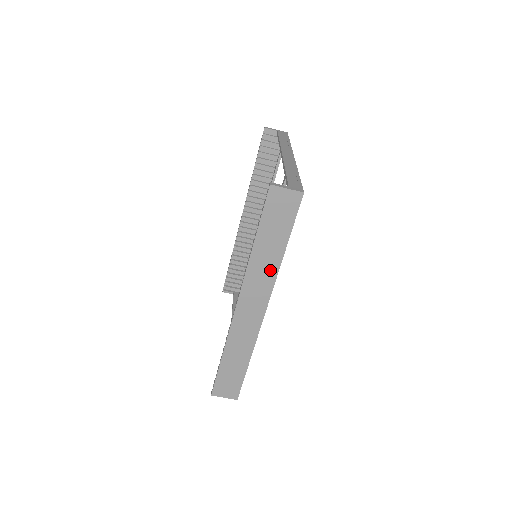
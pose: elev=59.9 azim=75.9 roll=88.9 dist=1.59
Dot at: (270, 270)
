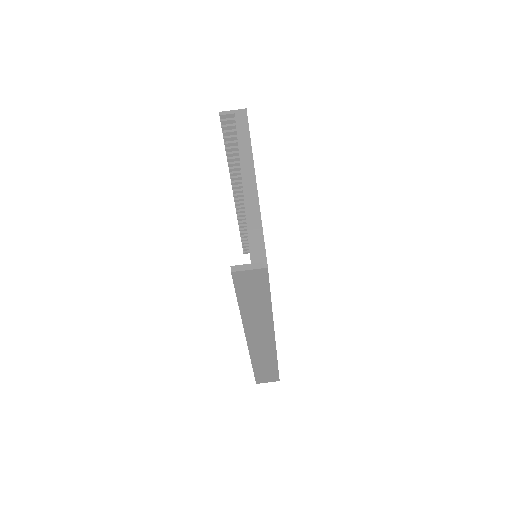
Dot at: (264, 317)
